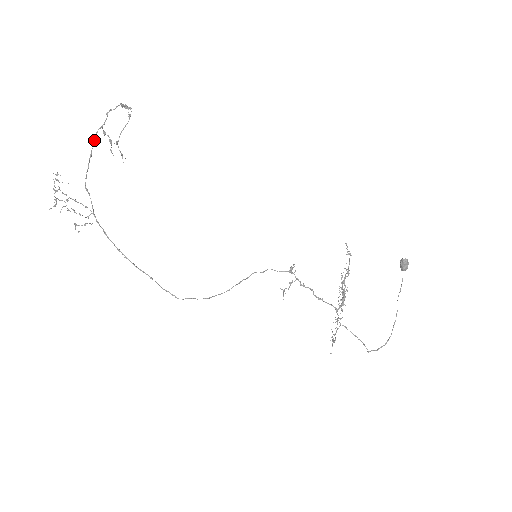
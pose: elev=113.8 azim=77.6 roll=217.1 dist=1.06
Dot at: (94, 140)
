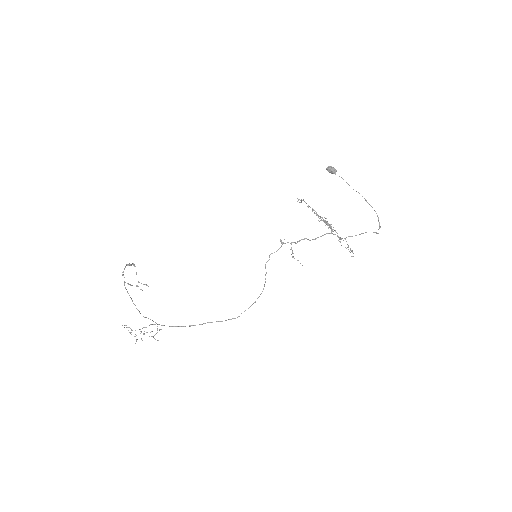
Dot at: (127, 291)
